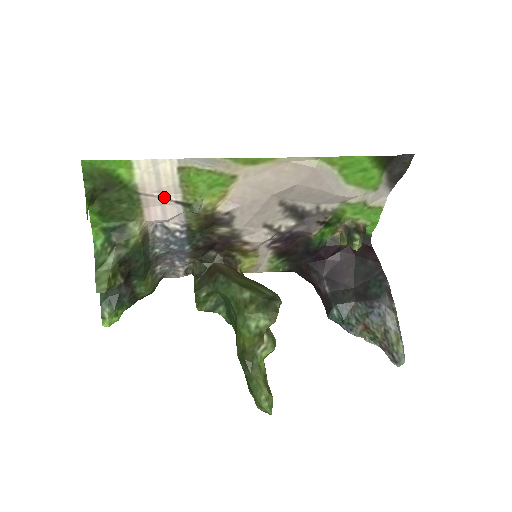
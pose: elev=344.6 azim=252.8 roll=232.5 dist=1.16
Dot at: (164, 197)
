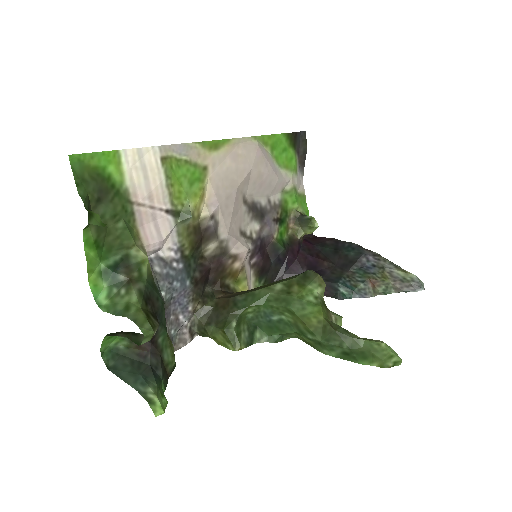
Dot at: (155, 205)
